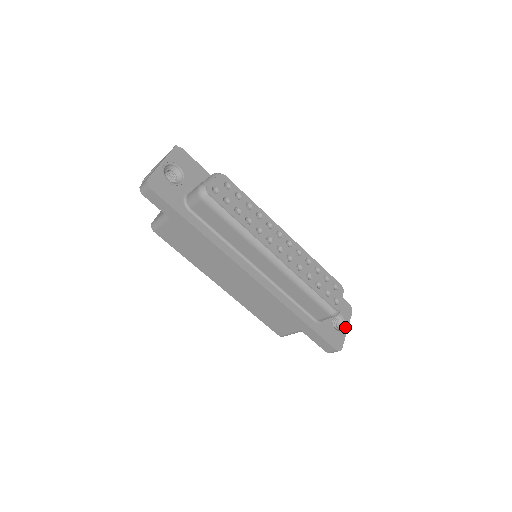
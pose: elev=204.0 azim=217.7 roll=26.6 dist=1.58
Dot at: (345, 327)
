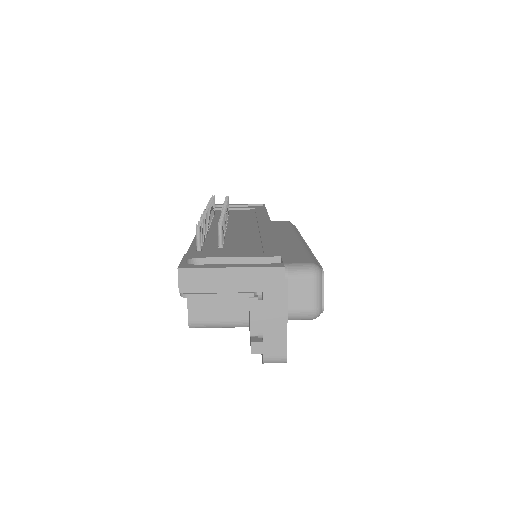
Dot at: occluded
